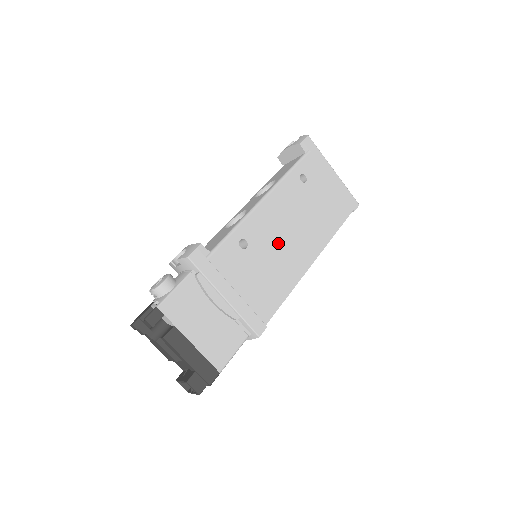
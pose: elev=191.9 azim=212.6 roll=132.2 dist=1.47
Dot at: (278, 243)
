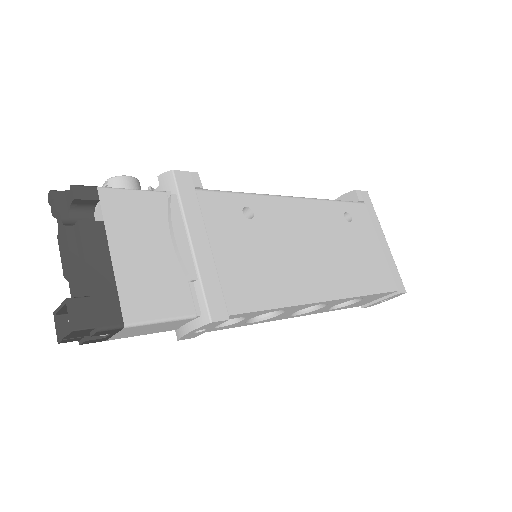
Dot at: (291, 246)
